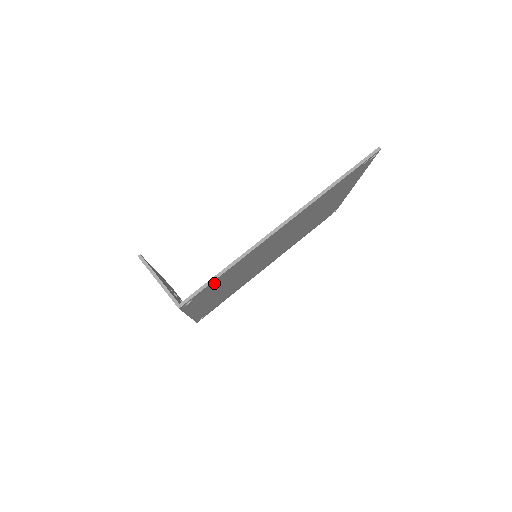
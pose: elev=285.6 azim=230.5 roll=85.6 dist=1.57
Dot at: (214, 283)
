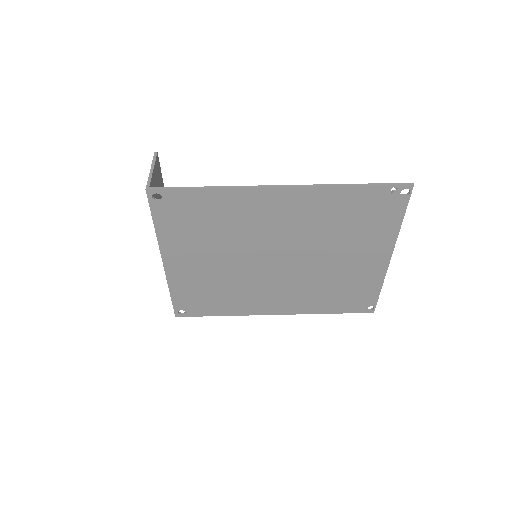
Dot at: (190, 201)
